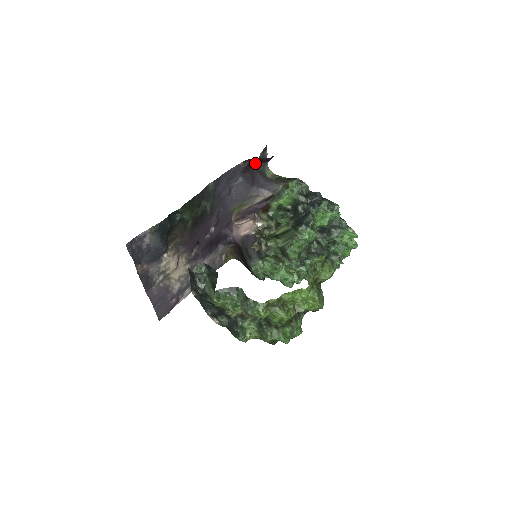
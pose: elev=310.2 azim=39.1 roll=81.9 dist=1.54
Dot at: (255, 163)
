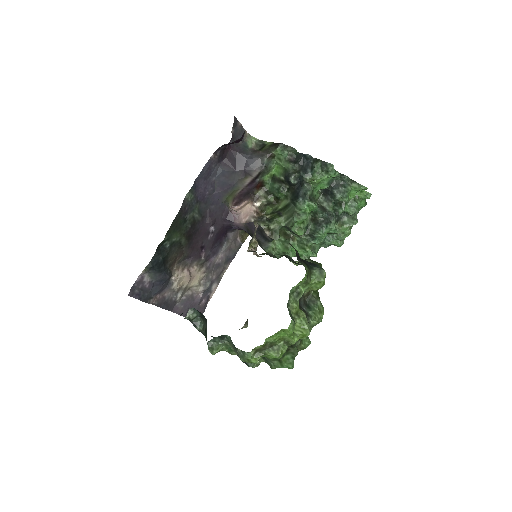
Dot at: occluded
